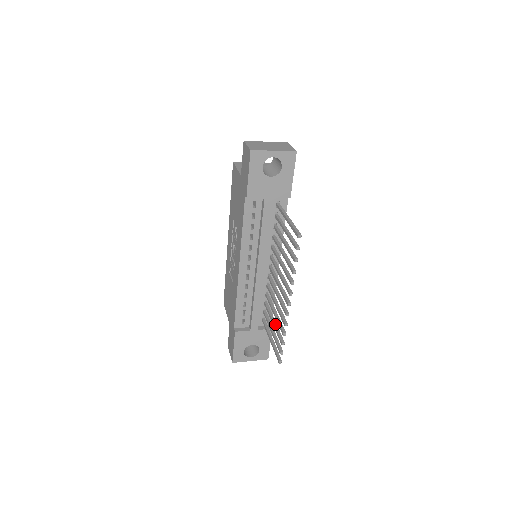
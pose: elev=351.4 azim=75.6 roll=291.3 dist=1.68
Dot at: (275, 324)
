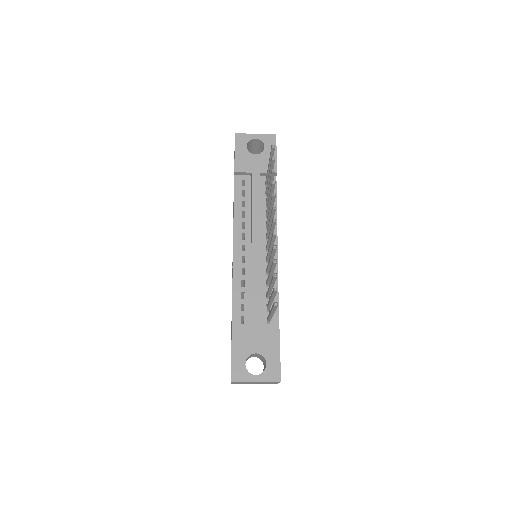
Dot at: occluded
